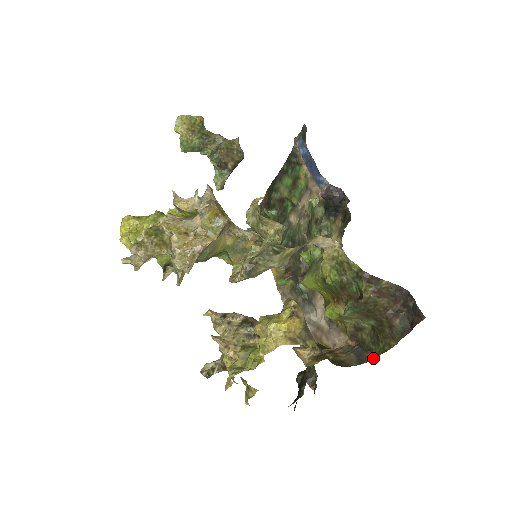
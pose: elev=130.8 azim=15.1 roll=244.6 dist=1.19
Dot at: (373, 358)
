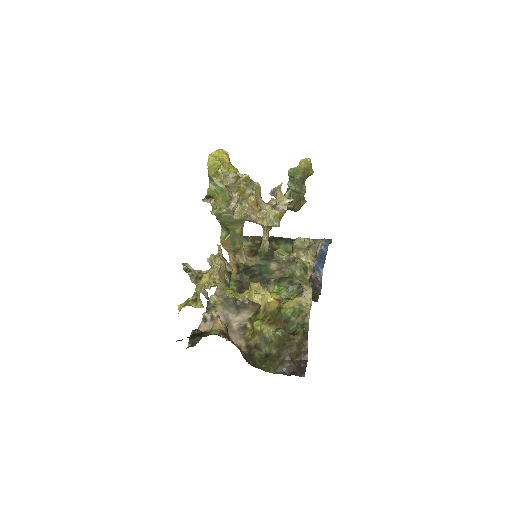
Dot at: (254, 366)
